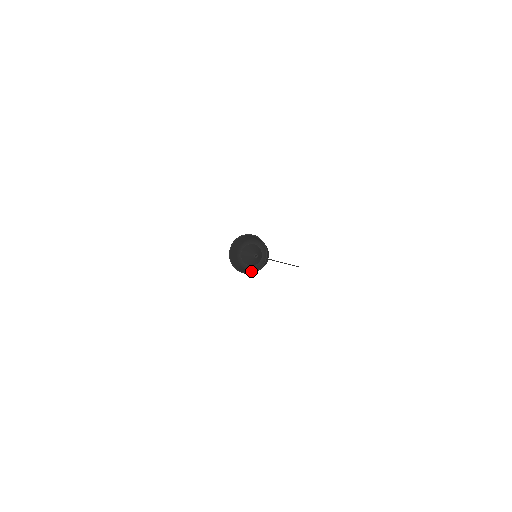
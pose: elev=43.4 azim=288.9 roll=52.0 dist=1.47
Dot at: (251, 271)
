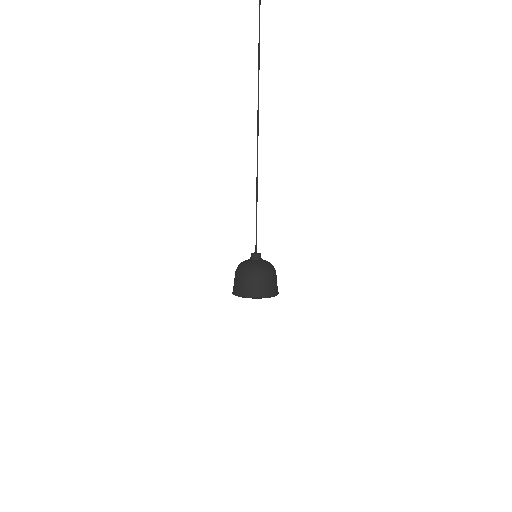
Dot at: occluded
